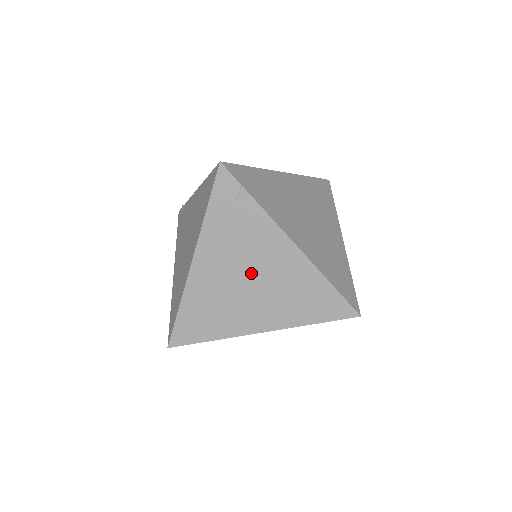
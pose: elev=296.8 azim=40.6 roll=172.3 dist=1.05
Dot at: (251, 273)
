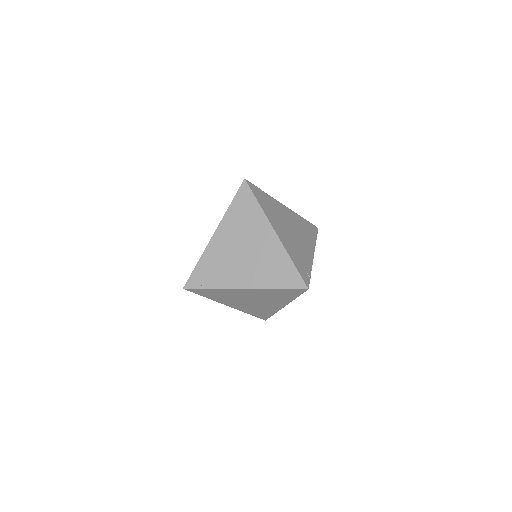
Dot at: (249, 300)
